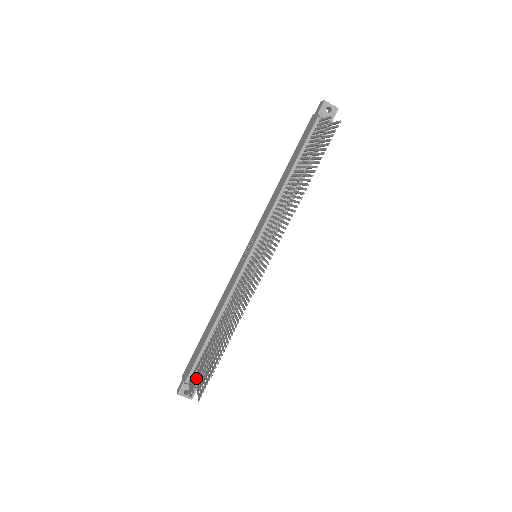
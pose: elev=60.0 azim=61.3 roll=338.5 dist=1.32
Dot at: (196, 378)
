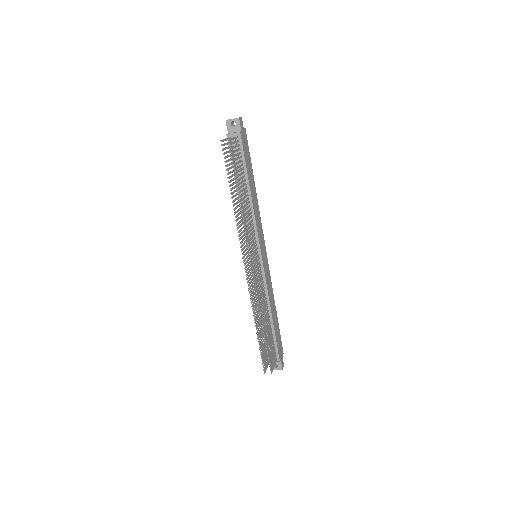
Dot at: (264, 358)
